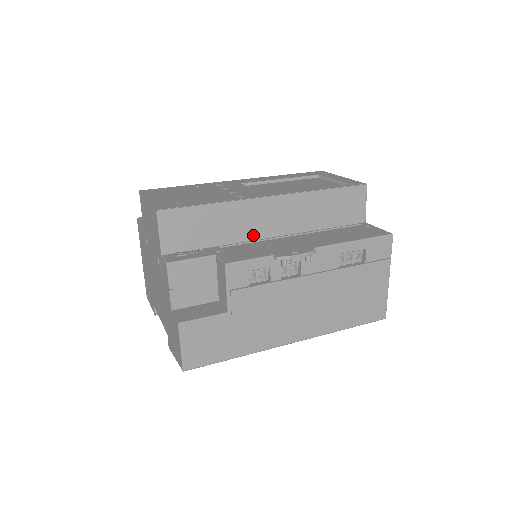
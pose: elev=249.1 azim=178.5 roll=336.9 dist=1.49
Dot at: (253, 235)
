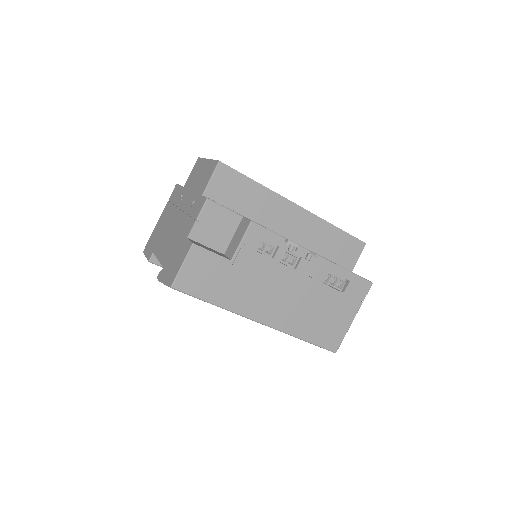
Dot at: (272, 226)
